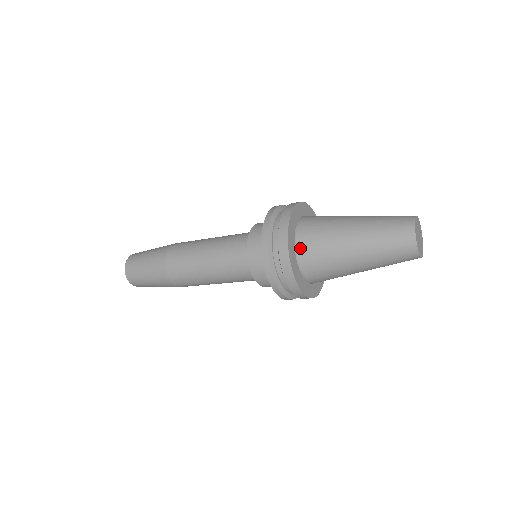
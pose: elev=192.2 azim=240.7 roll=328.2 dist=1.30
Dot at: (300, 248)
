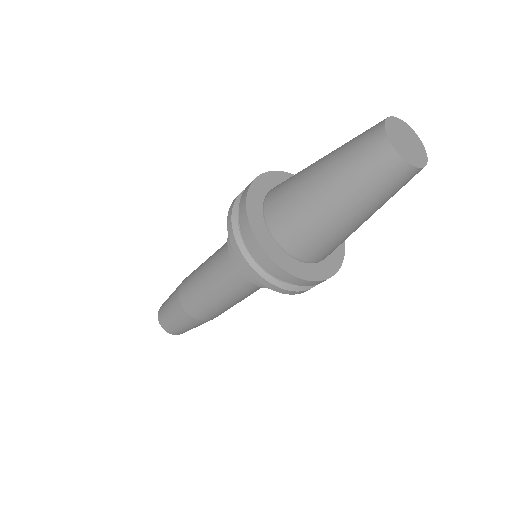
Dot at: (267, 201)
